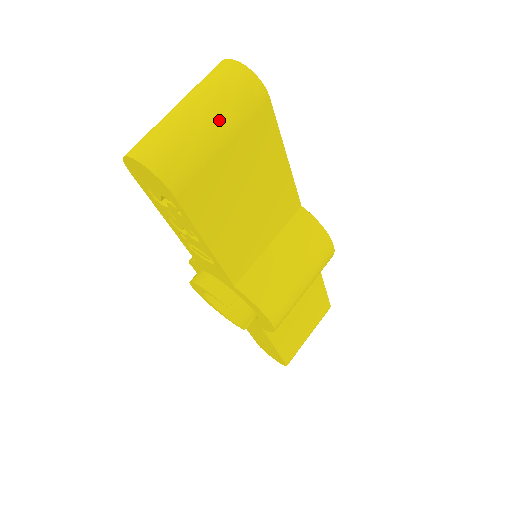
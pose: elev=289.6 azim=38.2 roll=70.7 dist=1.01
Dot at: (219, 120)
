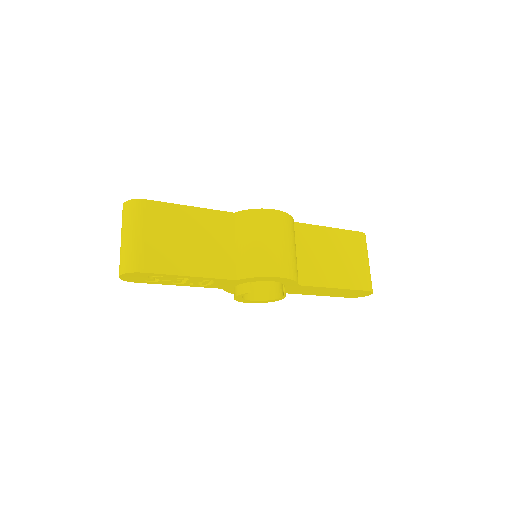
Dot at: (132, 230)
